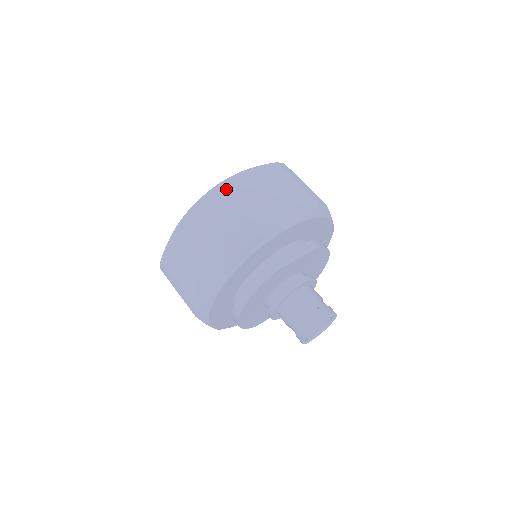
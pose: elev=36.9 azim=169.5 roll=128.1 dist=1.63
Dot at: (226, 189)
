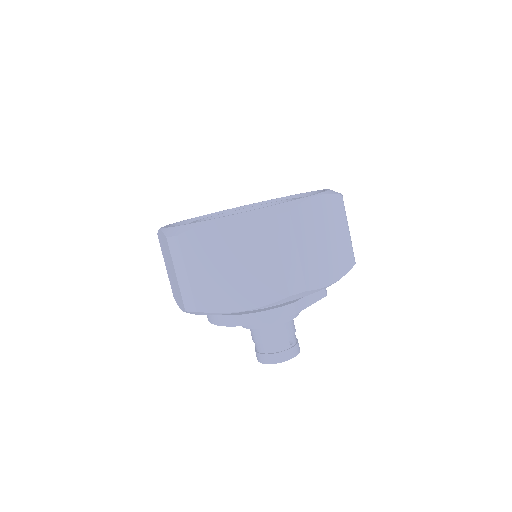
Dot at: (300, 217)
